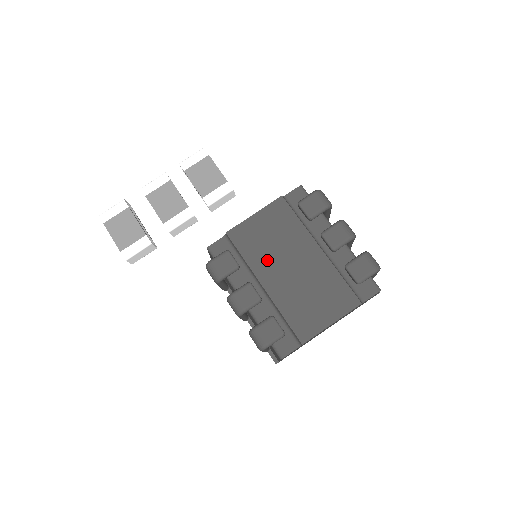
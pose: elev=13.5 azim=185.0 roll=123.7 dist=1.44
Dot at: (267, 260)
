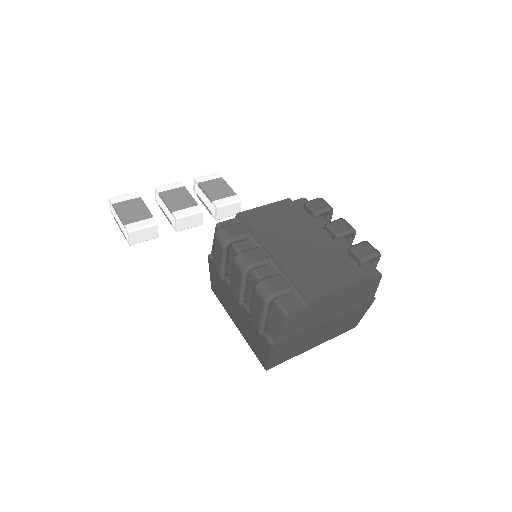
Dot at: (275, 236)
